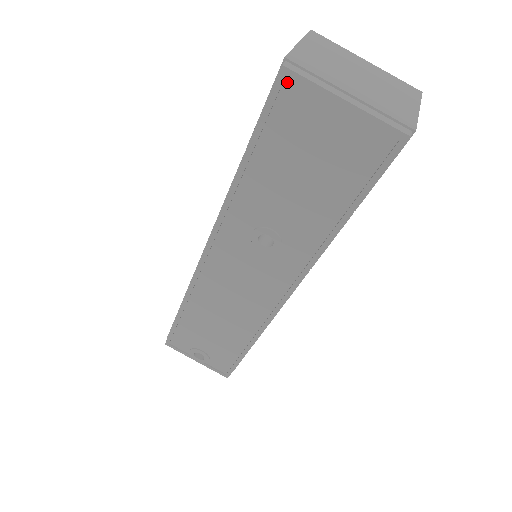
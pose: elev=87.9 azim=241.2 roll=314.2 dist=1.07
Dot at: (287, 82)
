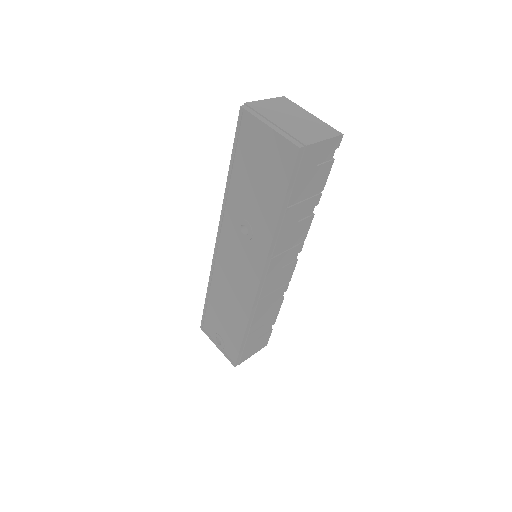
Dot at: (244, 116)
